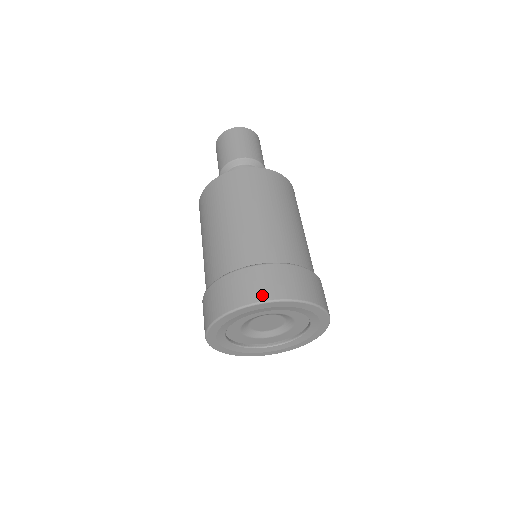
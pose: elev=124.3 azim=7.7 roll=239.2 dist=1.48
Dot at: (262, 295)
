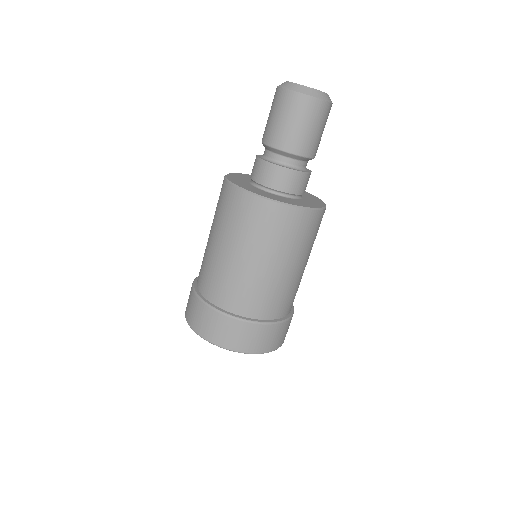
Dot at: (267, 348)
